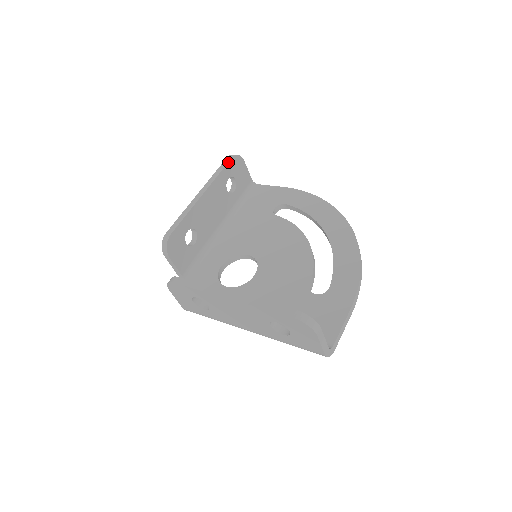
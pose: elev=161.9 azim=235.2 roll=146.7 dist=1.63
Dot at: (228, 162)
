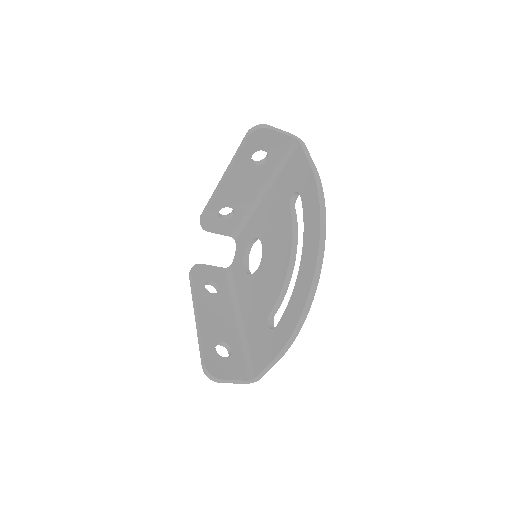
Dot at: (244, 143)
